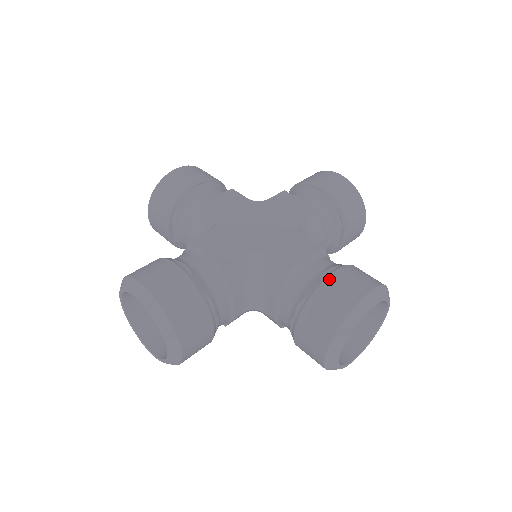
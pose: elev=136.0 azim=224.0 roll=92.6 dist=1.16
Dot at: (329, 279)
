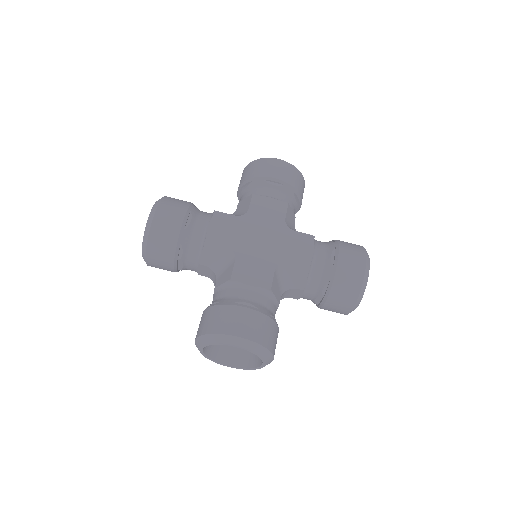
Dot at: (339, 264)
